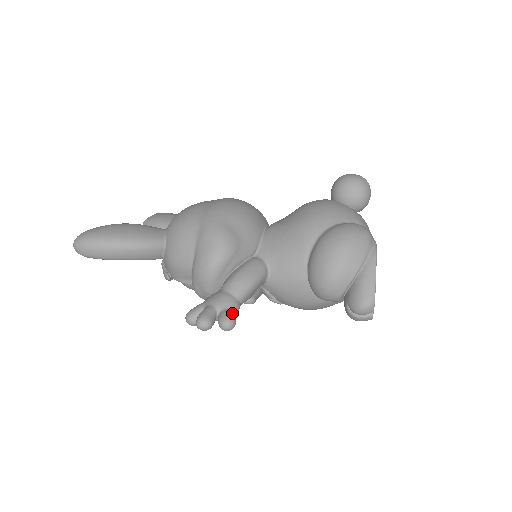
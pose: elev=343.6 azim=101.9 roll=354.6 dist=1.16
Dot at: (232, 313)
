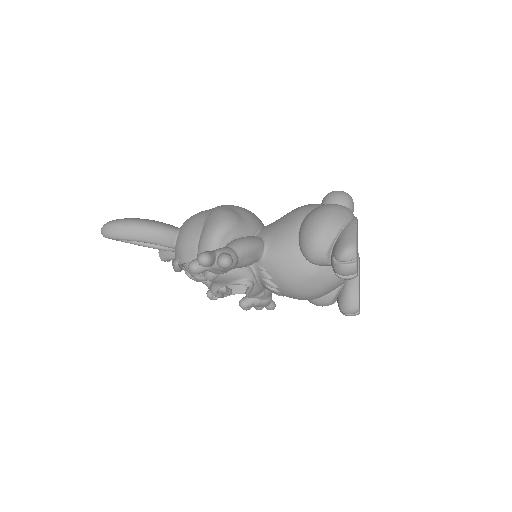
Dot at: (230, 255)
